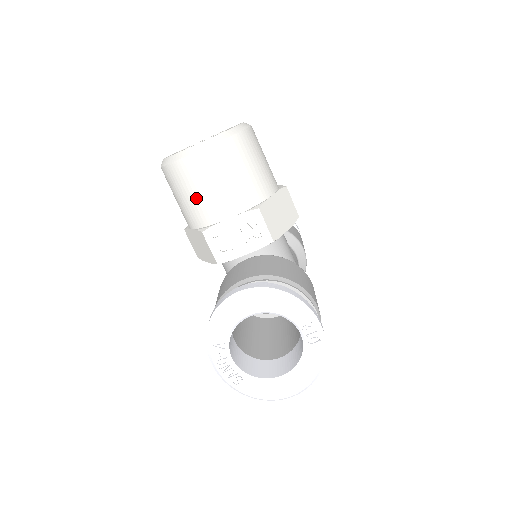
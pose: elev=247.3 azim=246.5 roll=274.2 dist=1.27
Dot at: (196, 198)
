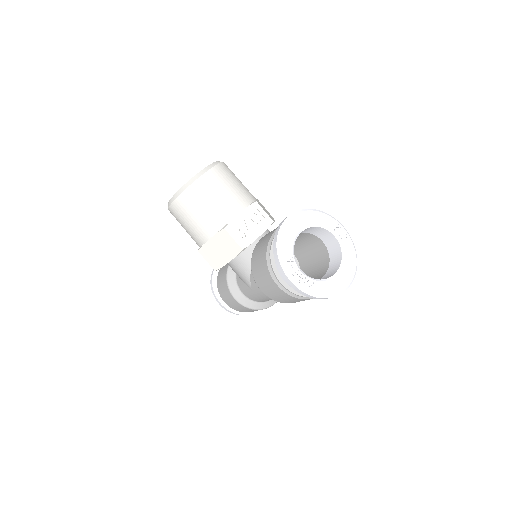
Dot at: (211, 207)
